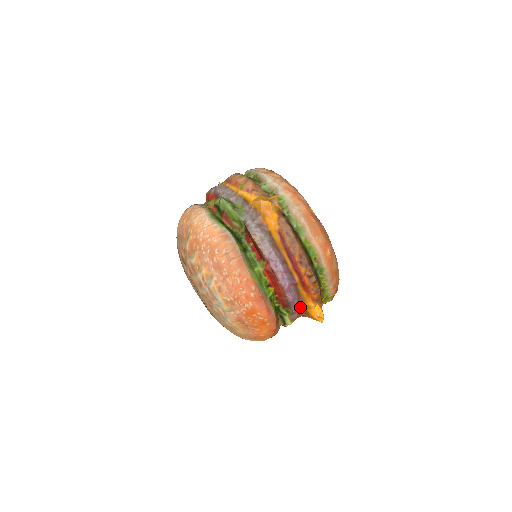
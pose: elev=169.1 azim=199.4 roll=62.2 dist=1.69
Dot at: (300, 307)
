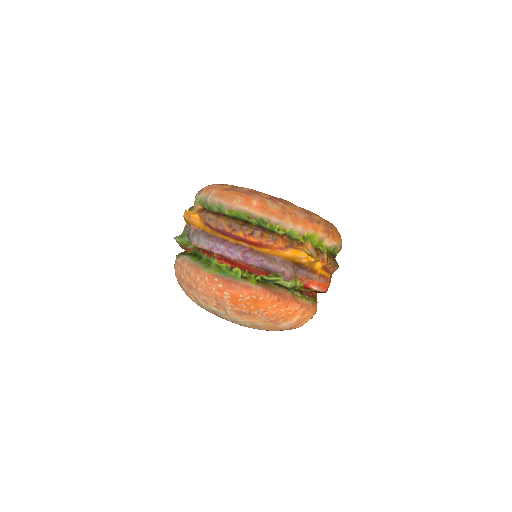
Dot at: (280, 264)
